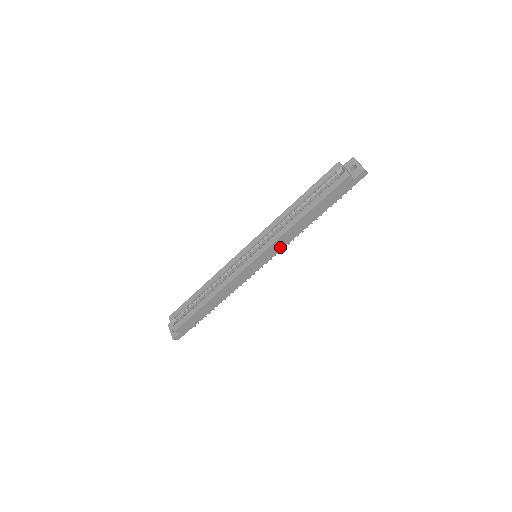
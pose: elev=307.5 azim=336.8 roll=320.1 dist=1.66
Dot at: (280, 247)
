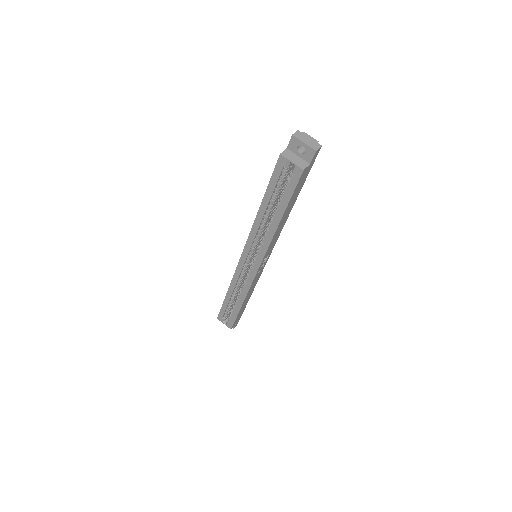
Dot at: (274, 243)
